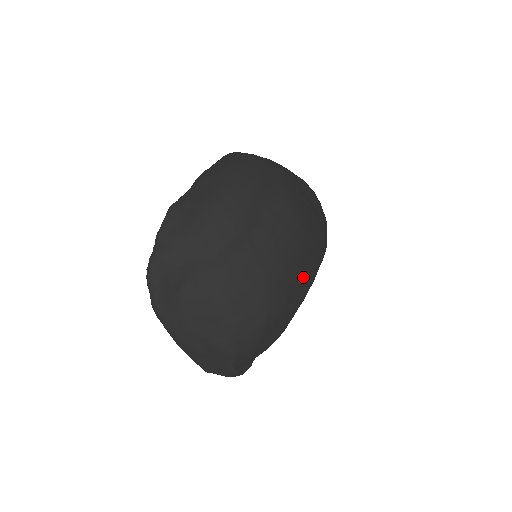
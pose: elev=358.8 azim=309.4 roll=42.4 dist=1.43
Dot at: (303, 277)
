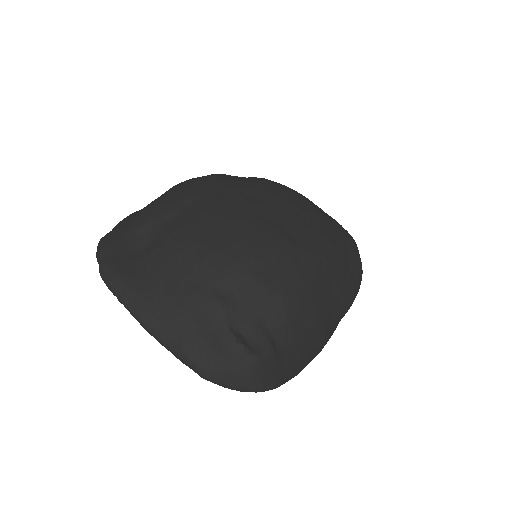
Dot at: (308, 229)
